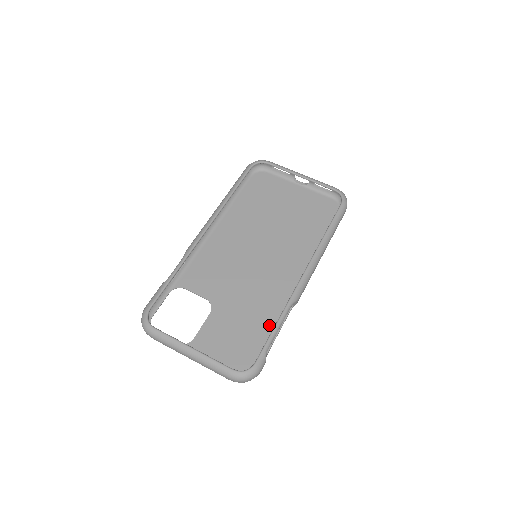
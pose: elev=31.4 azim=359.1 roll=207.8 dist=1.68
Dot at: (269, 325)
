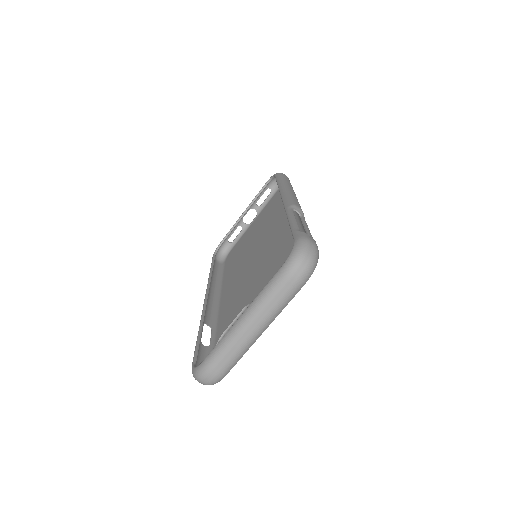
Dot at: occluded
